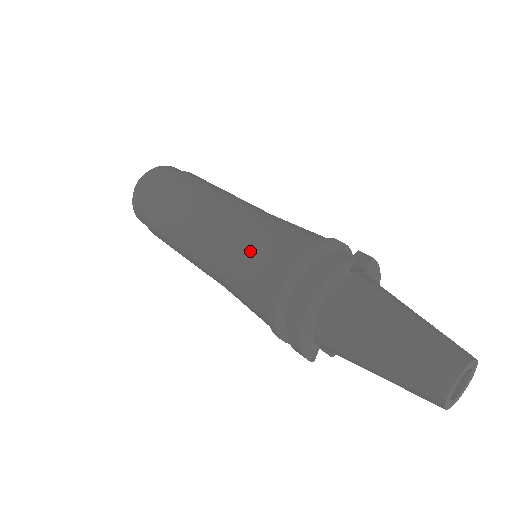
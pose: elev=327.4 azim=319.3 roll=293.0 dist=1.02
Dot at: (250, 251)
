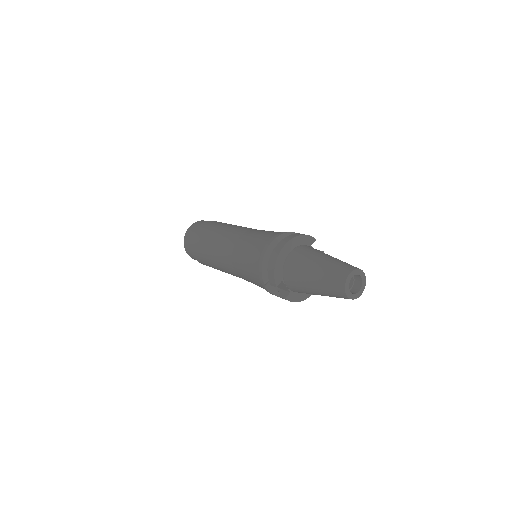
Dot at: (261, 233)
